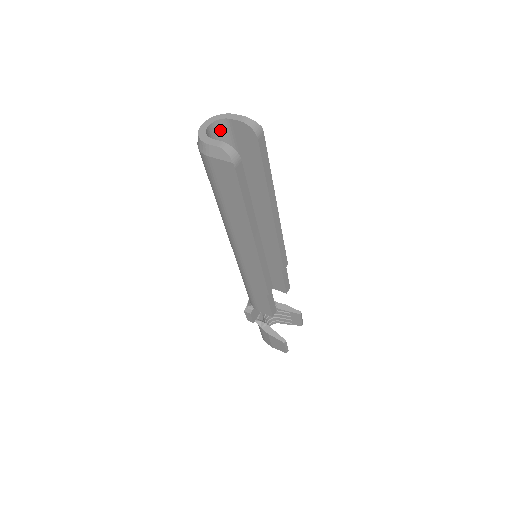
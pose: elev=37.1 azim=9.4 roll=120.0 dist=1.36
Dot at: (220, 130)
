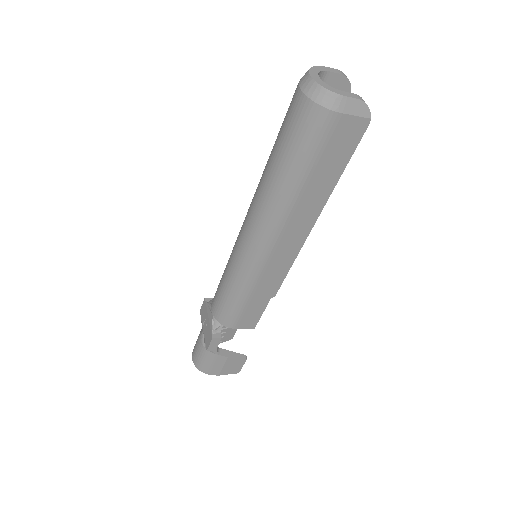
Dot at: occluded
